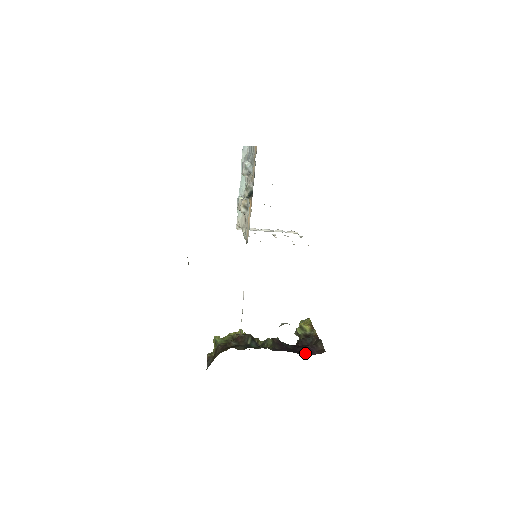
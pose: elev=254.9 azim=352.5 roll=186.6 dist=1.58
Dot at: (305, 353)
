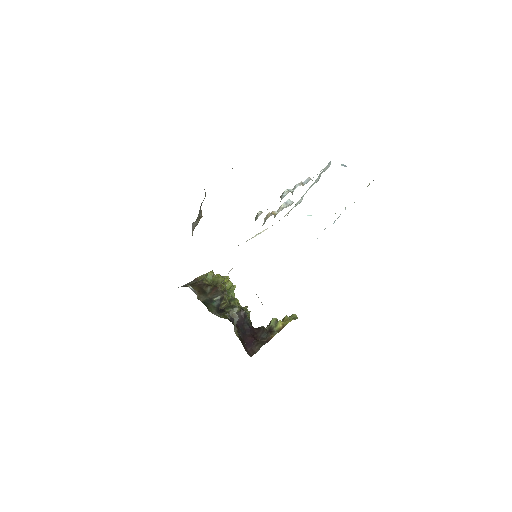
Dot at: (246, 341)
